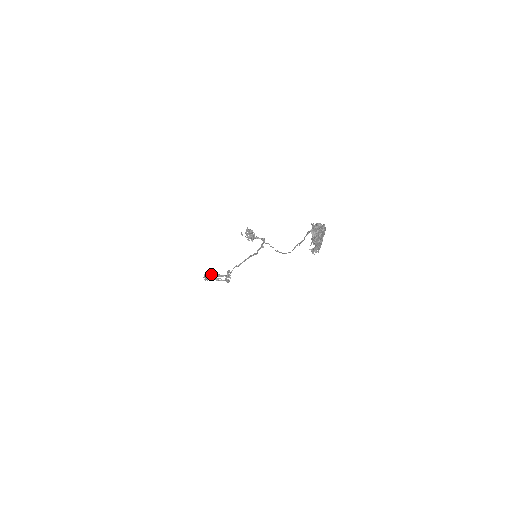
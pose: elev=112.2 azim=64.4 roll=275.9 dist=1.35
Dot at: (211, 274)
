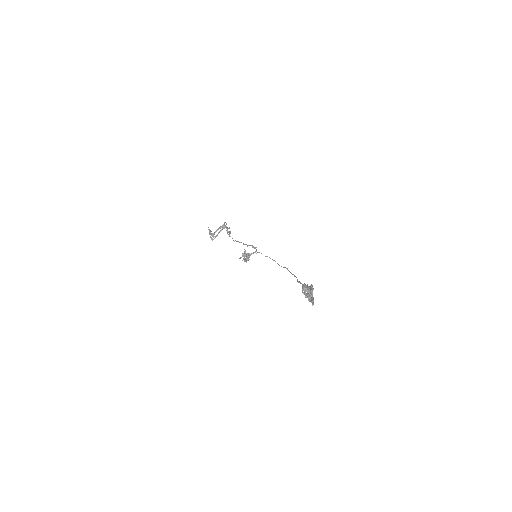
Dot at: (214, 234)
